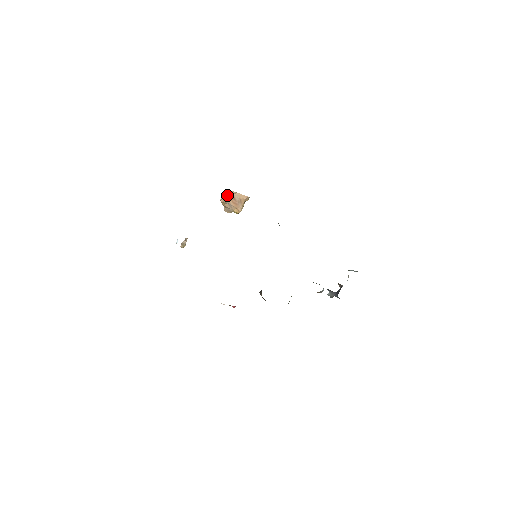
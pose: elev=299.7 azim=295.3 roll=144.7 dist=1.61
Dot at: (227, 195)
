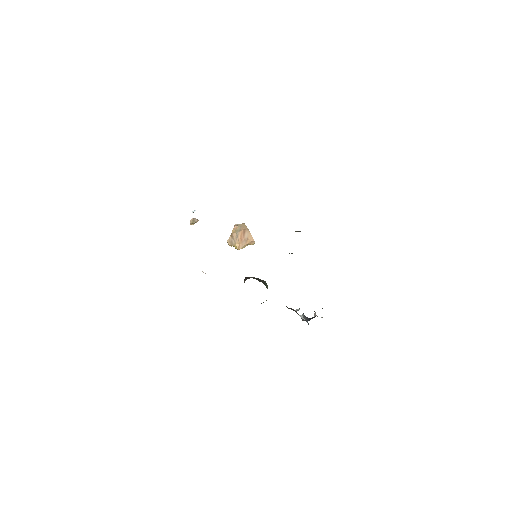
Dot at: (242, 226)
